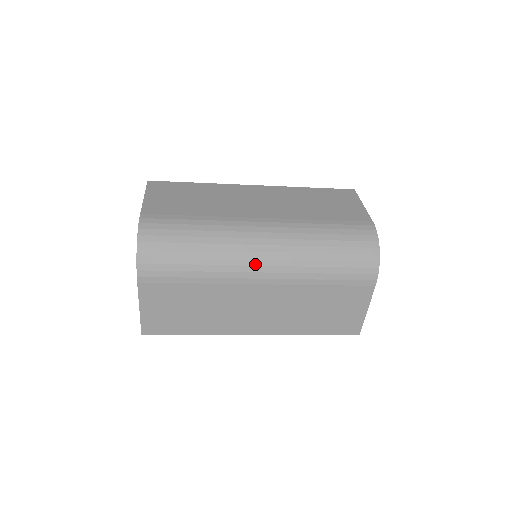
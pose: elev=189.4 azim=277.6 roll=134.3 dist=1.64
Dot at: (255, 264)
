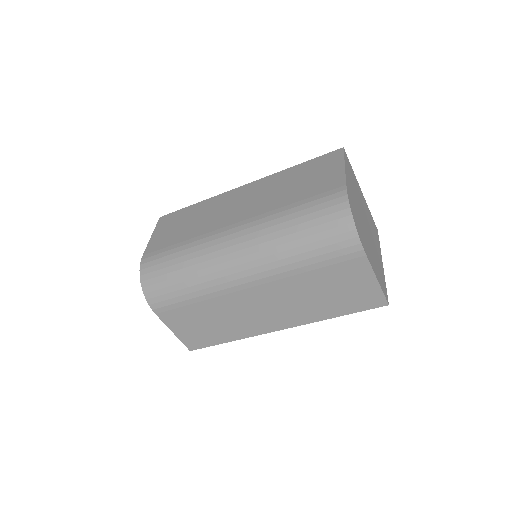
Dot at: (235, 272)
